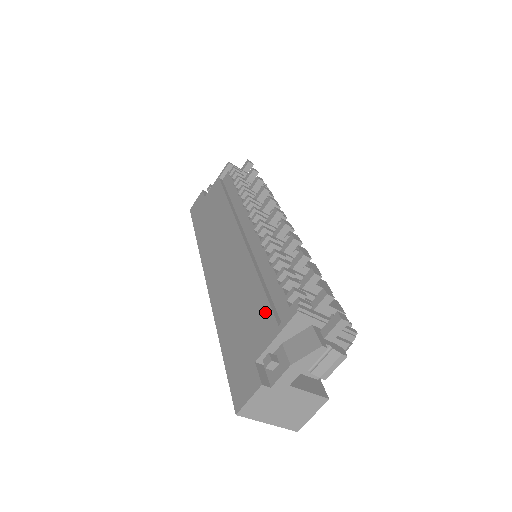
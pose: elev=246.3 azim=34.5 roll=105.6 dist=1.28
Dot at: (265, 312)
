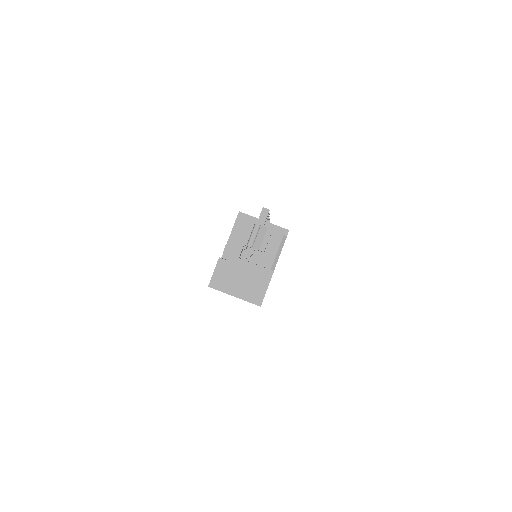
Dot at: occluded
